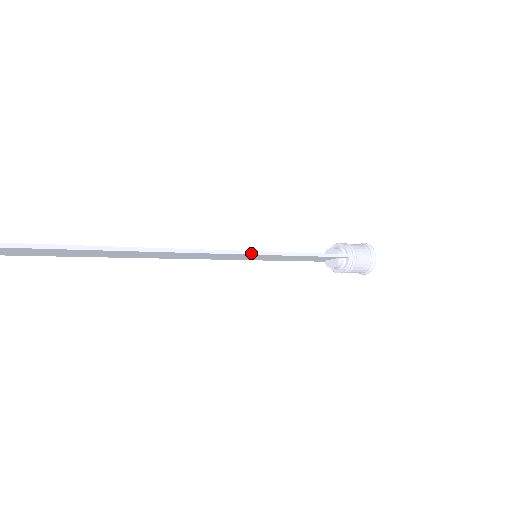
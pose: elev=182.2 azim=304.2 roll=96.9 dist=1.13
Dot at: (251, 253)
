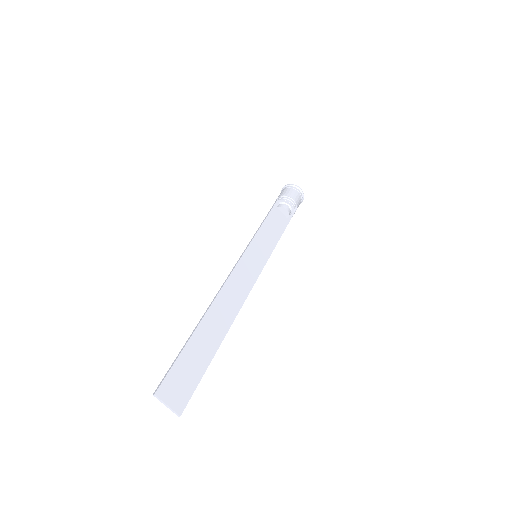
Dot at: (260, 273)
